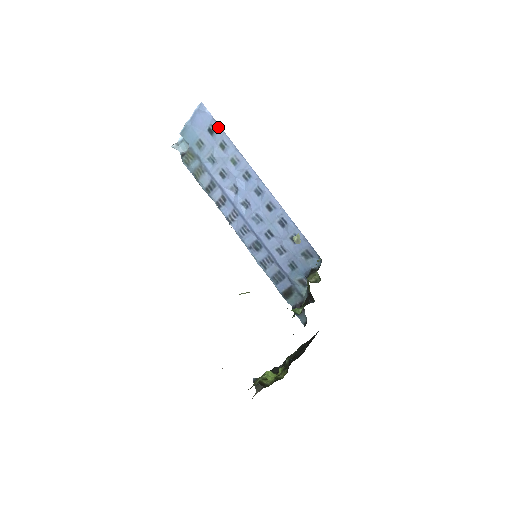
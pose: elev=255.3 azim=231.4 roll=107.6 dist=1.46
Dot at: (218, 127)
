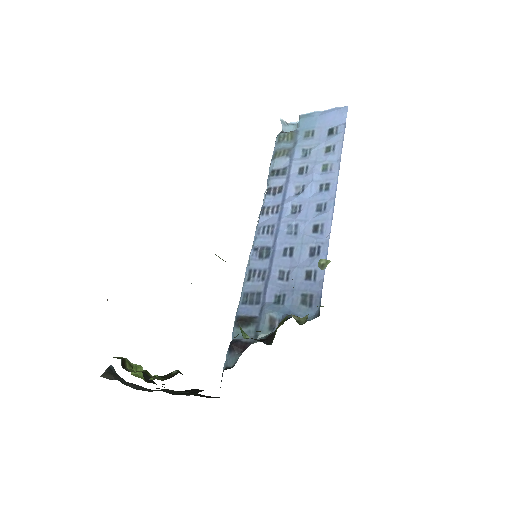
Dot at: (342, 132)
